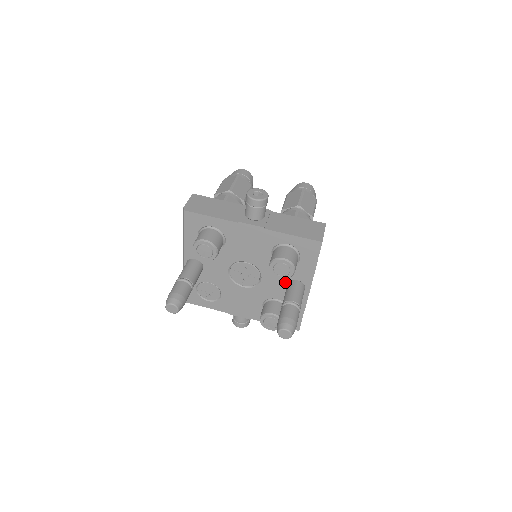
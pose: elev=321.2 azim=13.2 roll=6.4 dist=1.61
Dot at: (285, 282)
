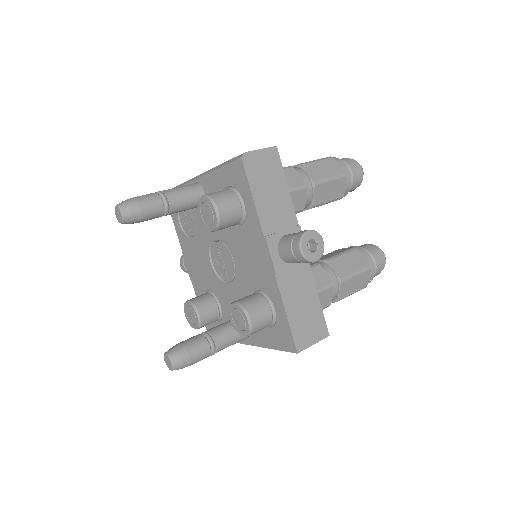
Dot at: occluded
